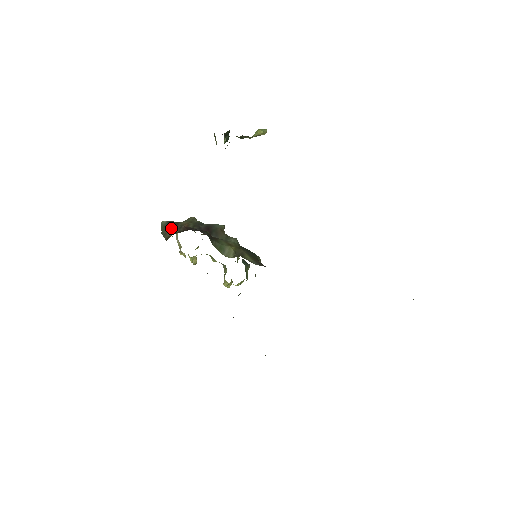
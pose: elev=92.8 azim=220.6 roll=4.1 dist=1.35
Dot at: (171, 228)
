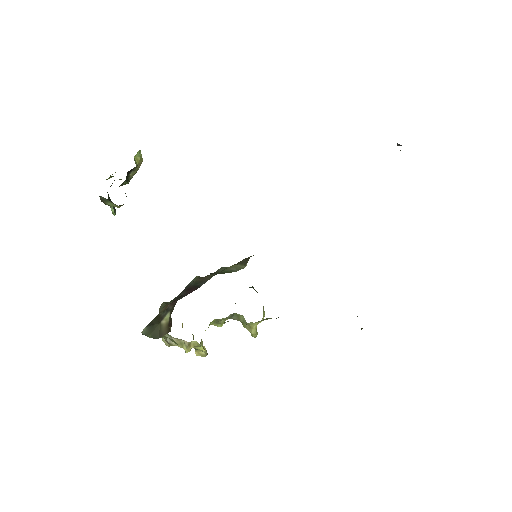
Dot at: (158, 323)
